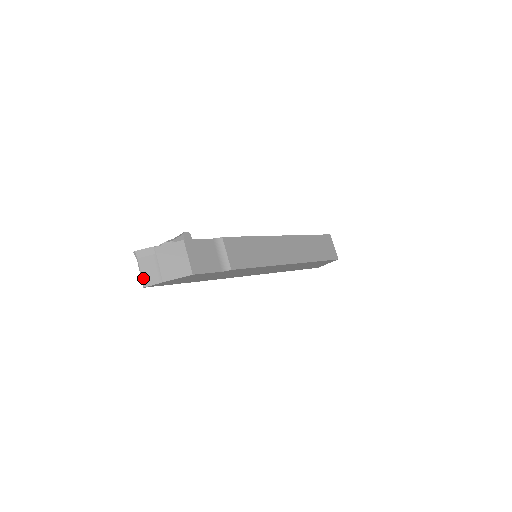
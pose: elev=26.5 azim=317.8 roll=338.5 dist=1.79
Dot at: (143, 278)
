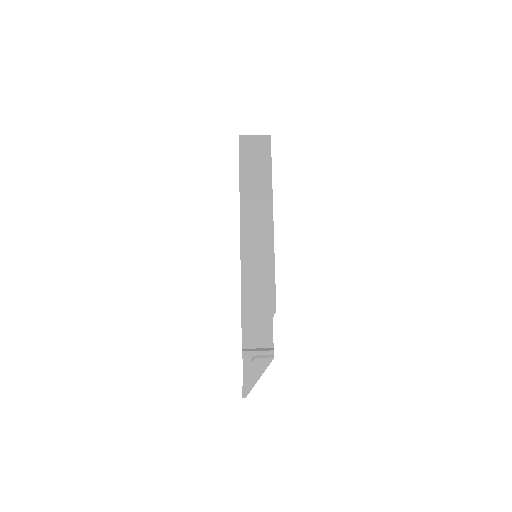
Dot at: occluded
